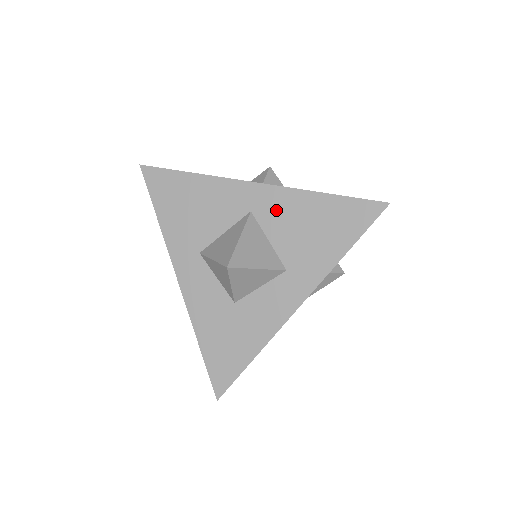
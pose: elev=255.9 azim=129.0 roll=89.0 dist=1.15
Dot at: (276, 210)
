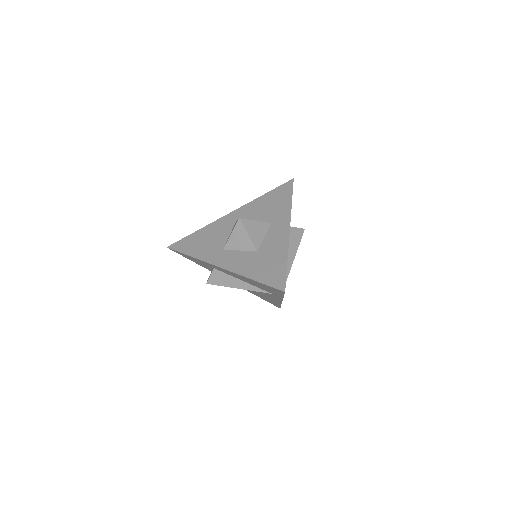
Dot at: (248, 212)
